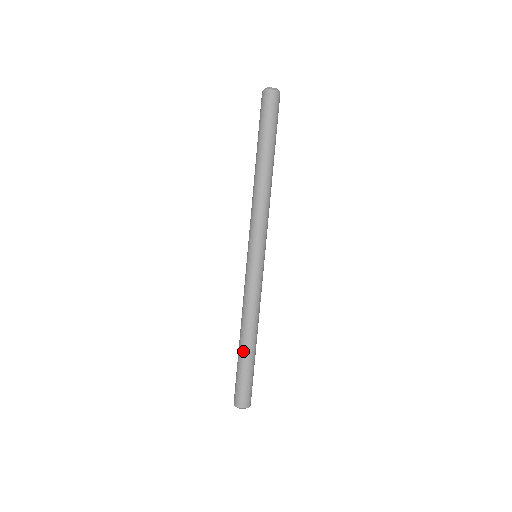
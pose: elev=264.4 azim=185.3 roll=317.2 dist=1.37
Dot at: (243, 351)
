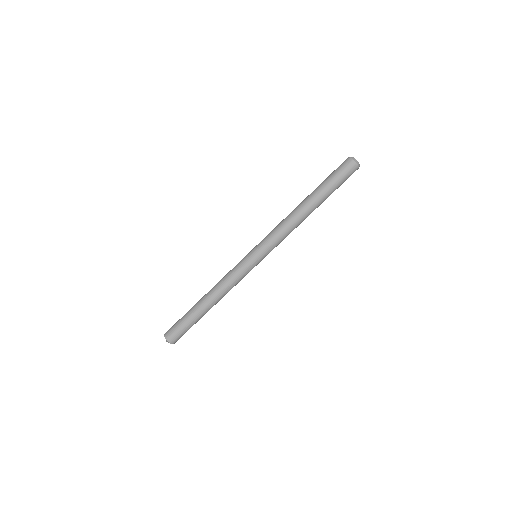
Dot at: (199, 309)
